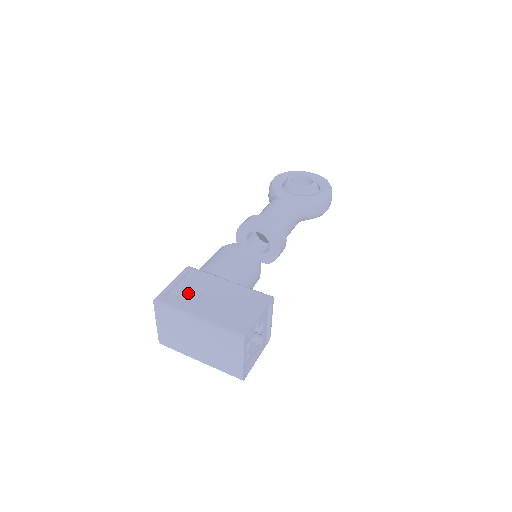
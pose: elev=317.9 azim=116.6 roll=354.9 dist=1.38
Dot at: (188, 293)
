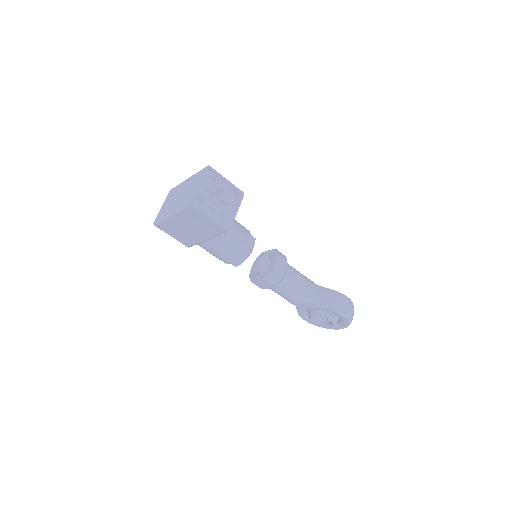
Dot at: occluded
